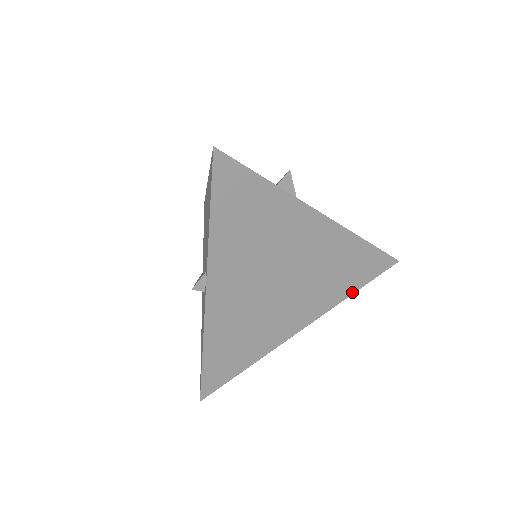
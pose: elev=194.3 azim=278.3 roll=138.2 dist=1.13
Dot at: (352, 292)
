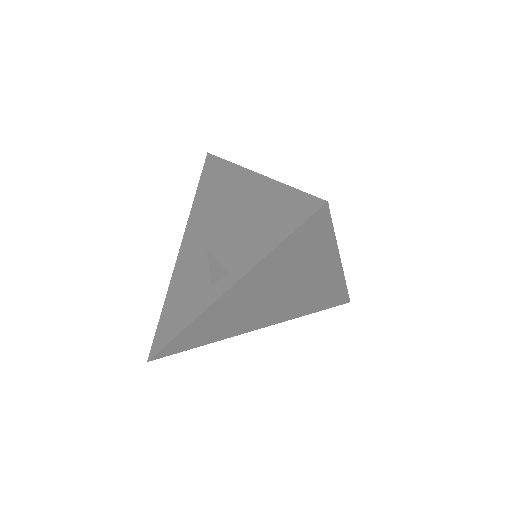
Dot at: (308, 314)
